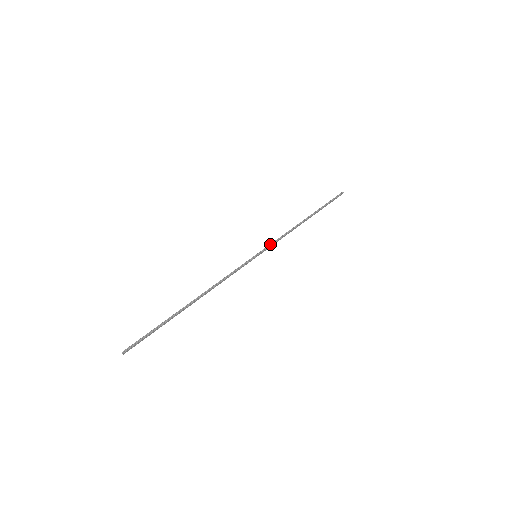
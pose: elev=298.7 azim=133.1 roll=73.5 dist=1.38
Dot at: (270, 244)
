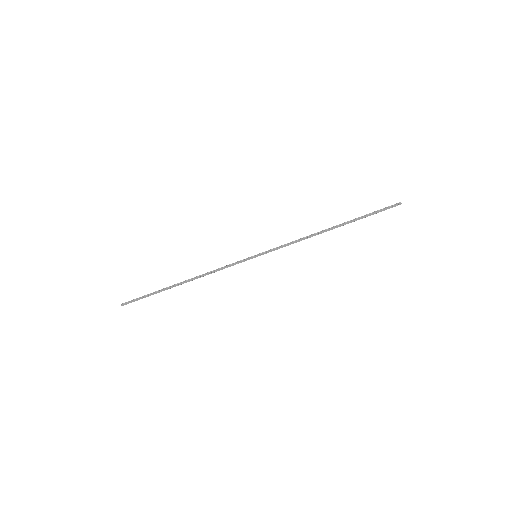
Dot at: occluded
